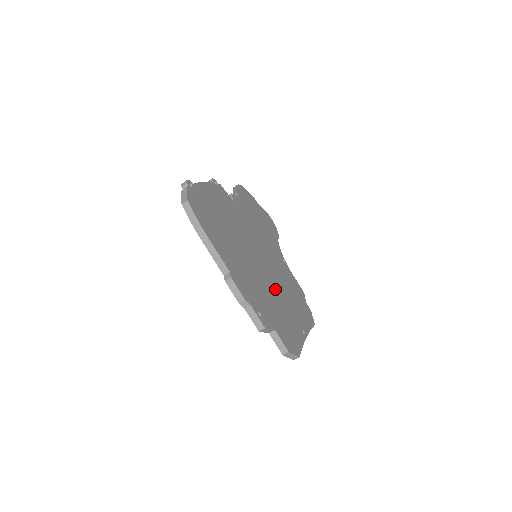
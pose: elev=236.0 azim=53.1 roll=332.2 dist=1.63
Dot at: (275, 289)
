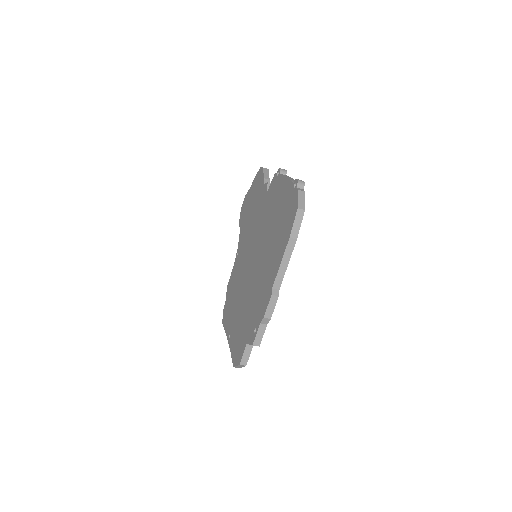
Dot at: occluded
